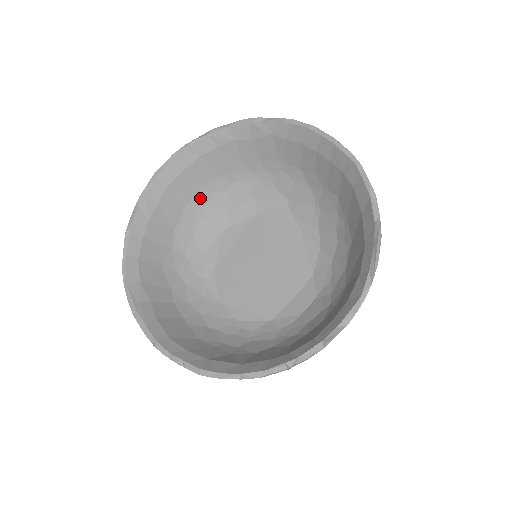
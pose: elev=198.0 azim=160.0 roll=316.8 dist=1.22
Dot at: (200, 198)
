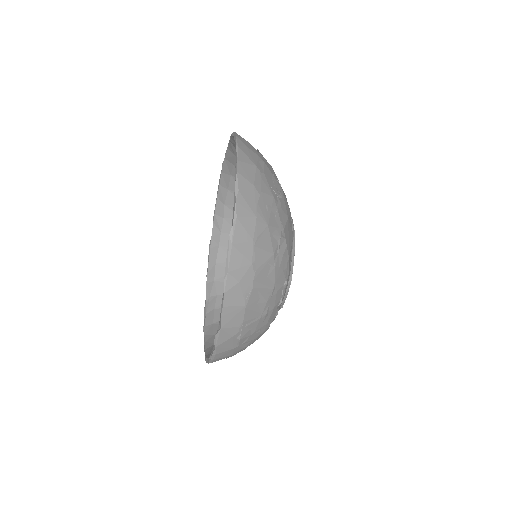
Dot at: occluded
